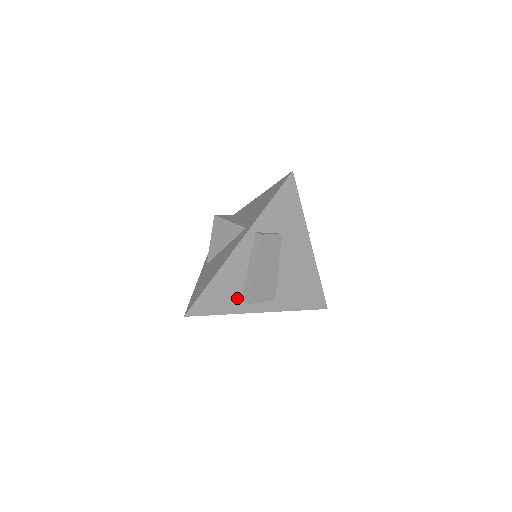
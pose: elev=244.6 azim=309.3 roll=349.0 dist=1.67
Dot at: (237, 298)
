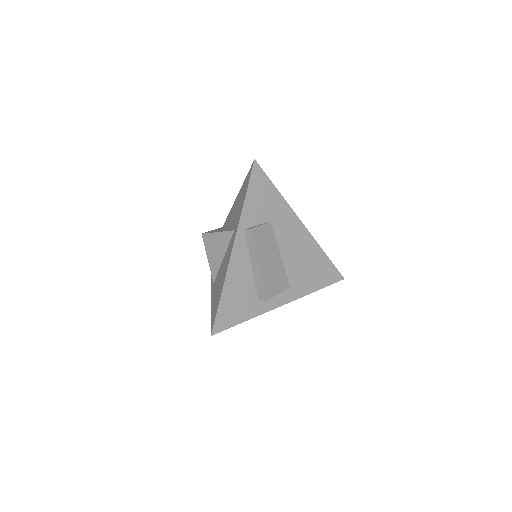
Dot at: (254, 299)
